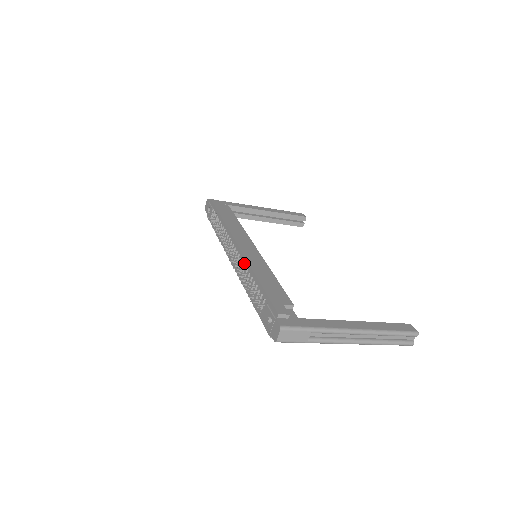
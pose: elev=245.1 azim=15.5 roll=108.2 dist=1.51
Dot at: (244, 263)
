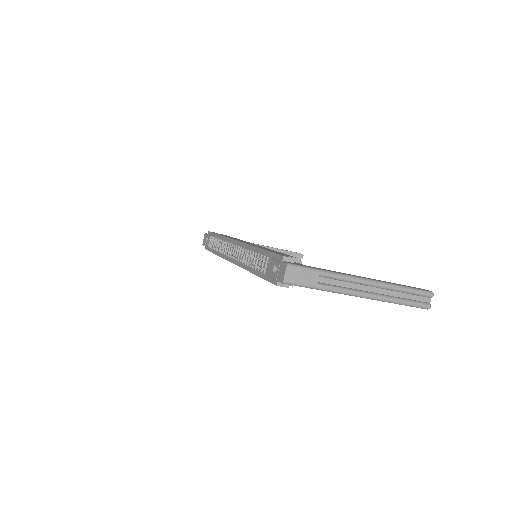
Dot at: (244, 249)
